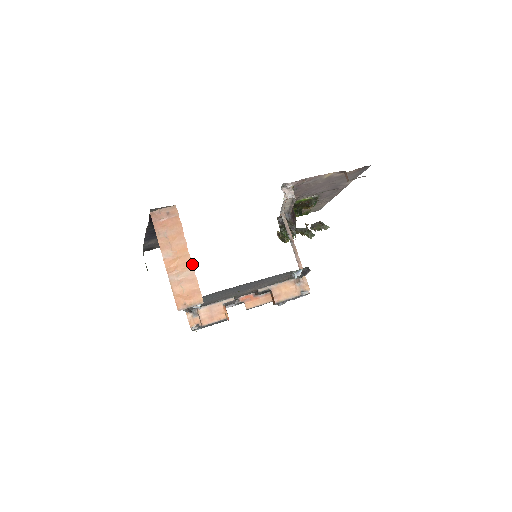
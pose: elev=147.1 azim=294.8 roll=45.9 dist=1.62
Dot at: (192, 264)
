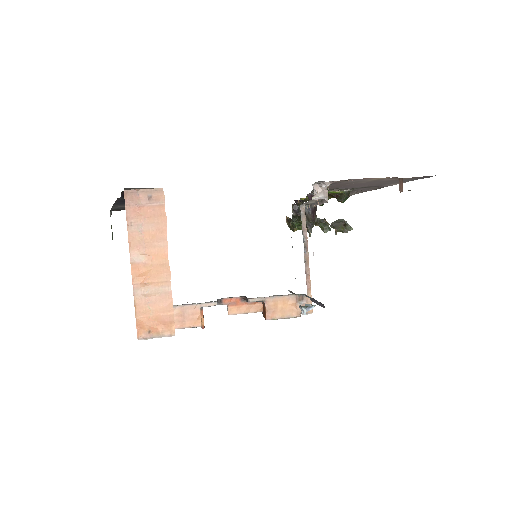
Dot at: (170, 279)
